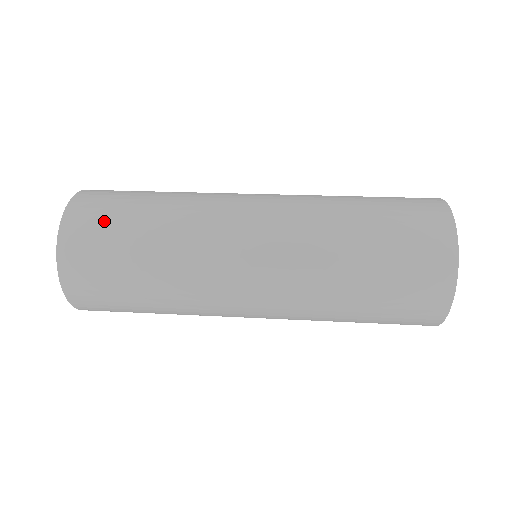
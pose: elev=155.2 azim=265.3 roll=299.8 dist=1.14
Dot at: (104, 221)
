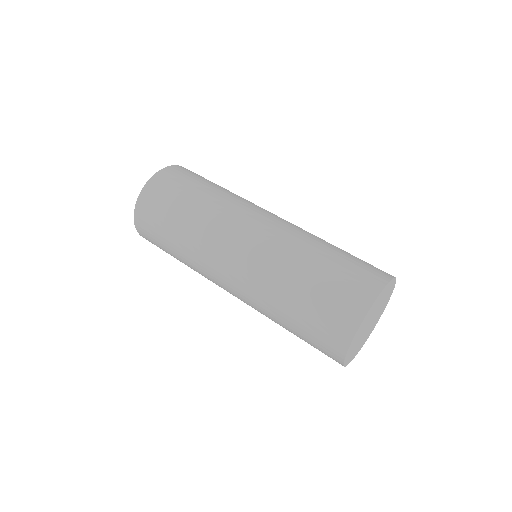
Dot at: (154, 222)
